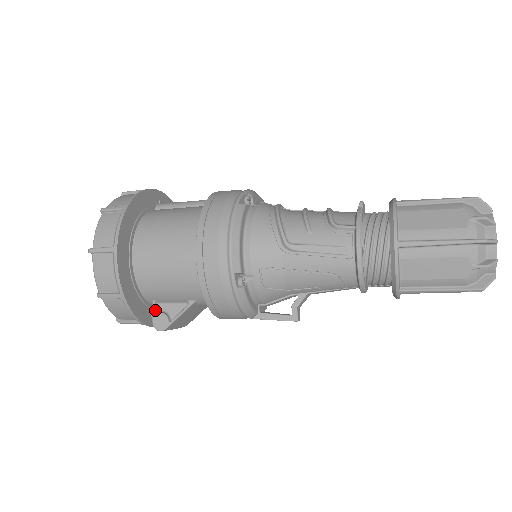
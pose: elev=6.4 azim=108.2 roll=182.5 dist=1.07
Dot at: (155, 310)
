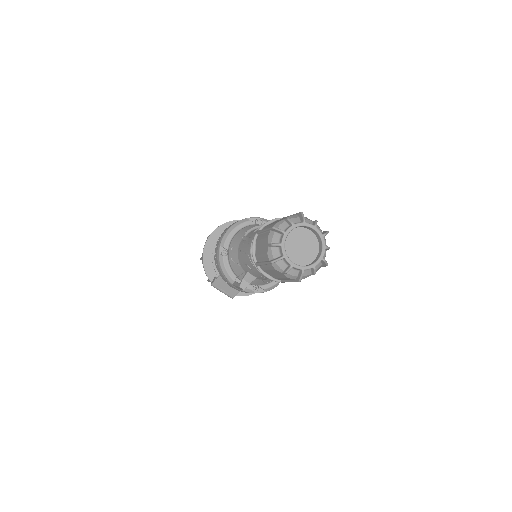
Dot at: (217, 276)
